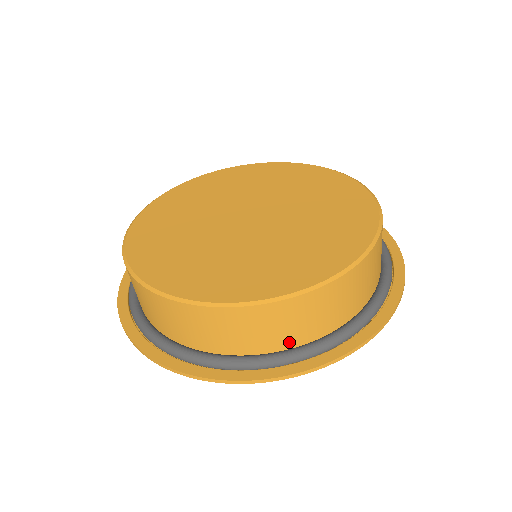
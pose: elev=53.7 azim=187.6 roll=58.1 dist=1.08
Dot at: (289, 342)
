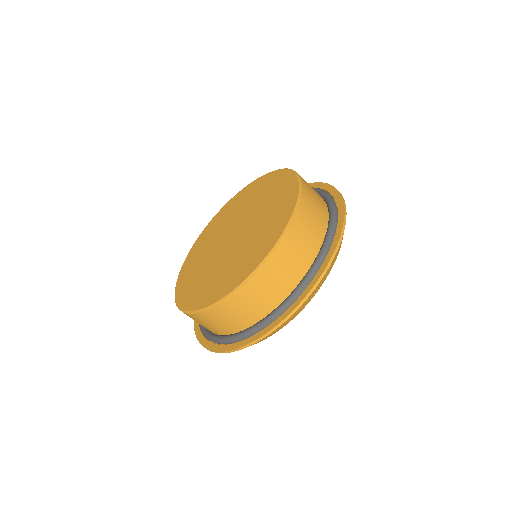
Dot at: (320, 235)
